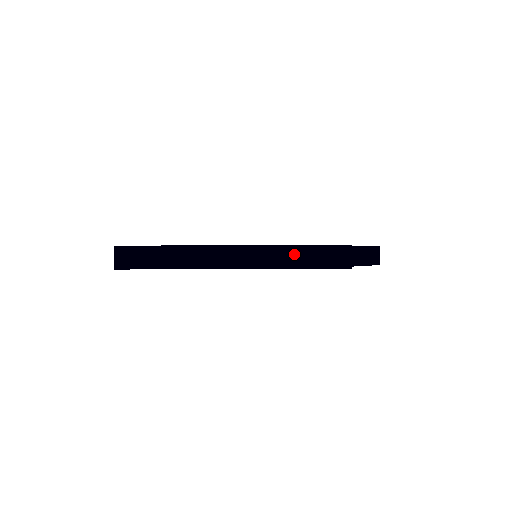
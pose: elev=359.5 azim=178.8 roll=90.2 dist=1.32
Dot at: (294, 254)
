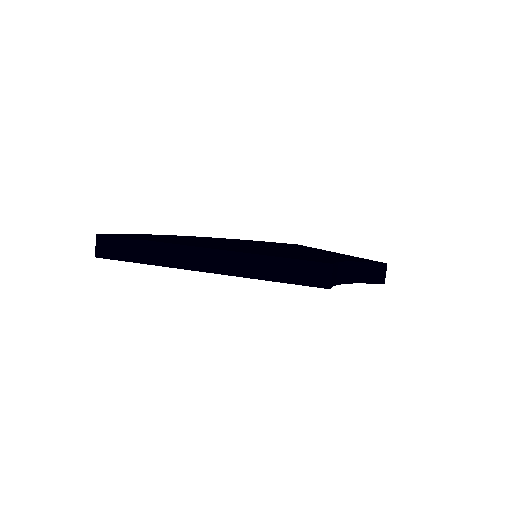
Dot at: (270, 265)
